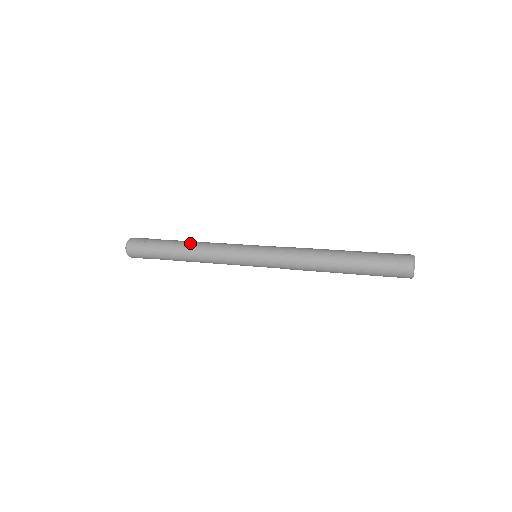
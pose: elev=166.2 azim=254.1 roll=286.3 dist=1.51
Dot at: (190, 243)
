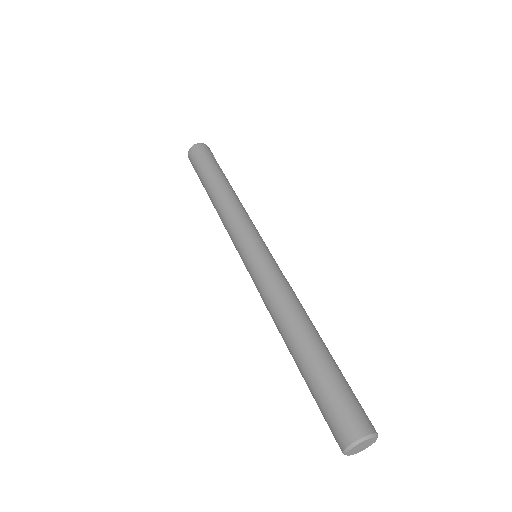
Dot at: (224, 189)
